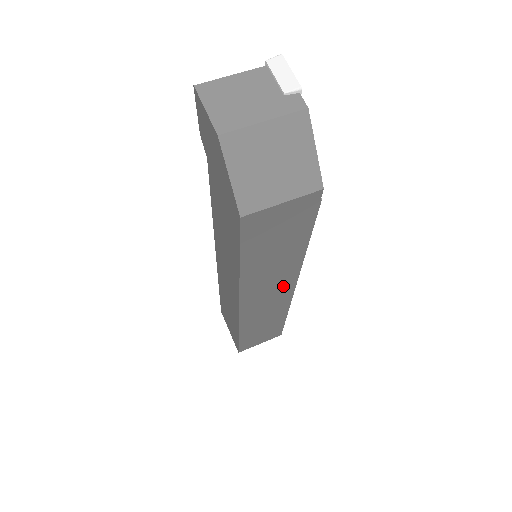
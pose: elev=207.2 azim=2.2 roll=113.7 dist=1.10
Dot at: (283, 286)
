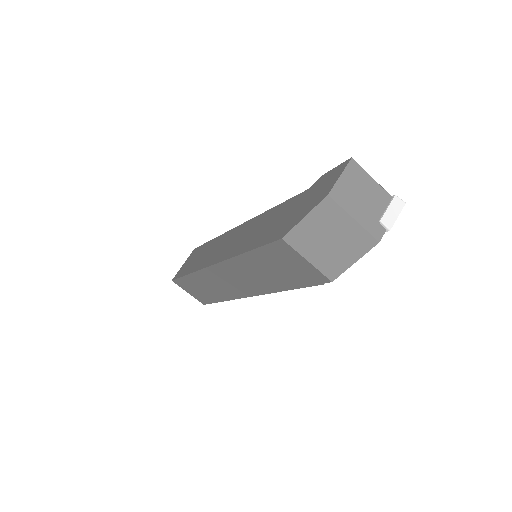
Dot at: (246, 288)
